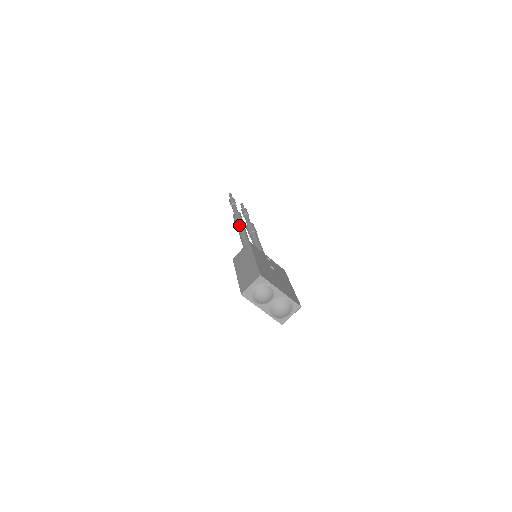
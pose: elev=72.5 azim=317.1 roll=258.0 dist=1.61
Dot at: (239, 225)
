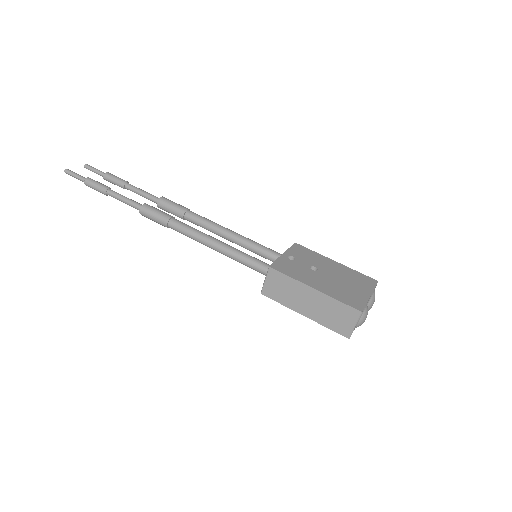
Dot at: (182, 230)
